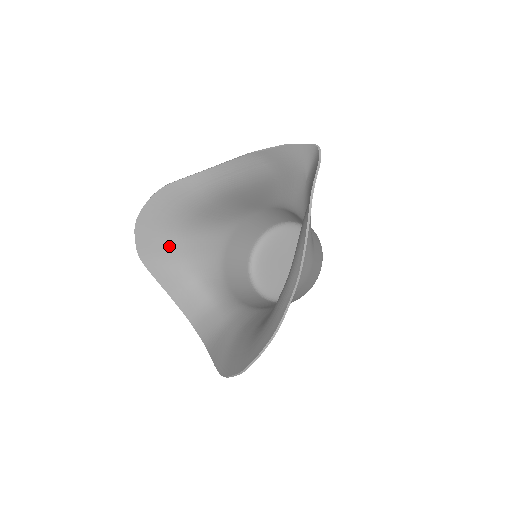
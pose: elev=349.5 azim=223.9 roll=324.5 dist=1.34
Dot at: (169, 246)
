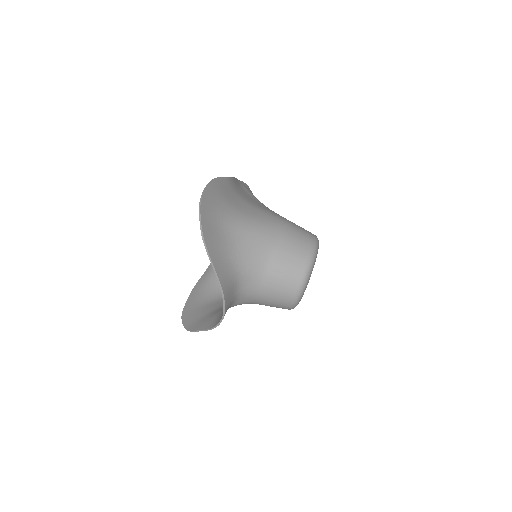
Dot at: (206, 310)
